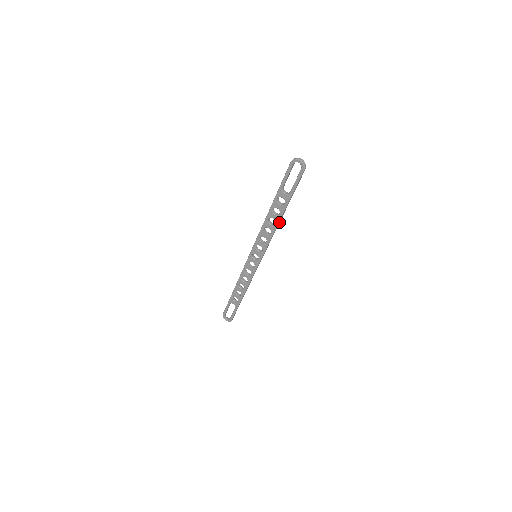
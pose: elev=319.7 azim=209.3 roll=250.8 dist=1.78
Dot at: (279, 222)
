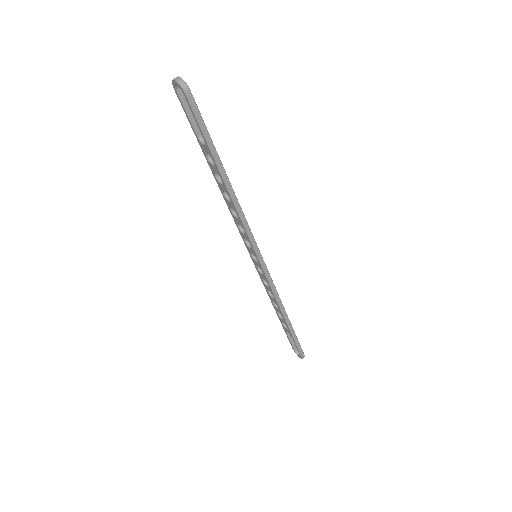
Dot at: (233, 194)
